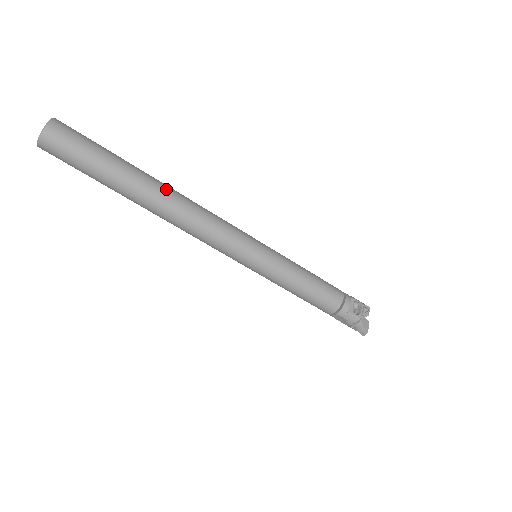
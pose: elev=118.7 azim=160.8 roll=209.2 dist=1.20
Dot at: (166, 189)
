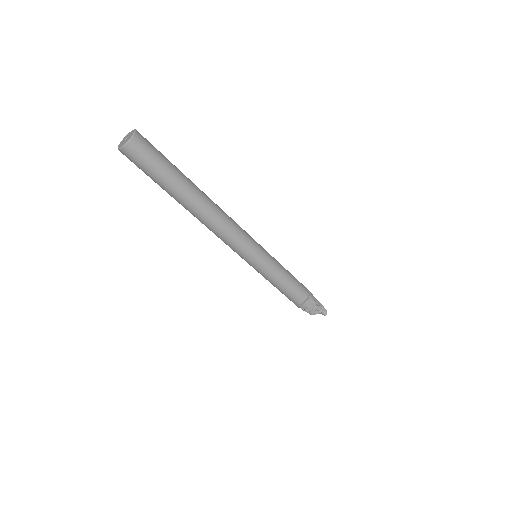
Dot at: occluded
